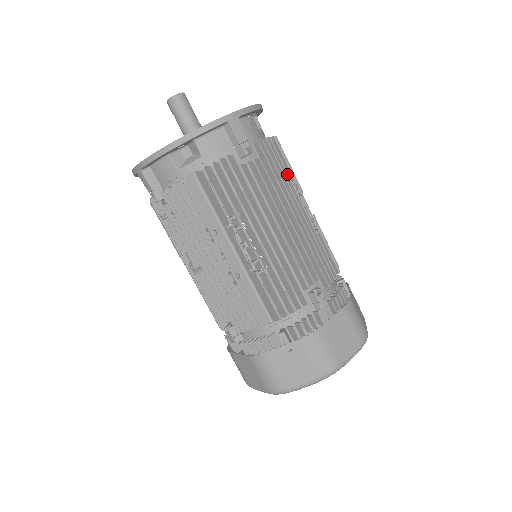
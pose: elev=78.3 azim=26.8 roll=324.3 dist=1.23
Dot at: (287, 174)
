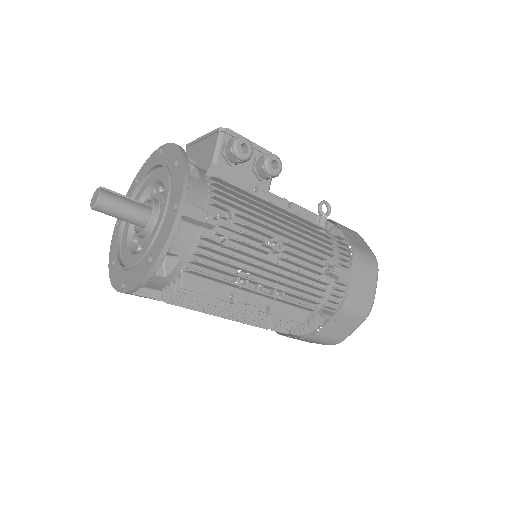
Dot at: (211, 300)
